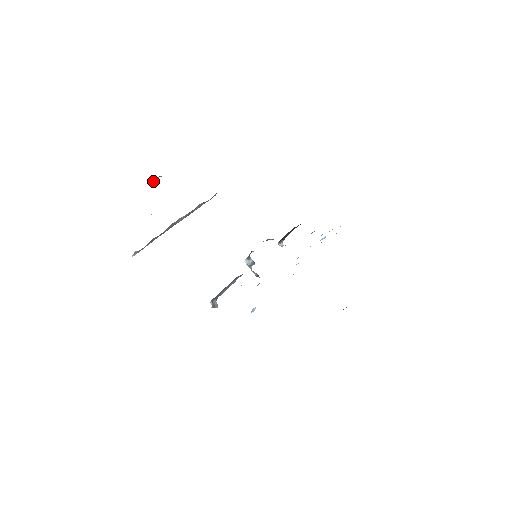
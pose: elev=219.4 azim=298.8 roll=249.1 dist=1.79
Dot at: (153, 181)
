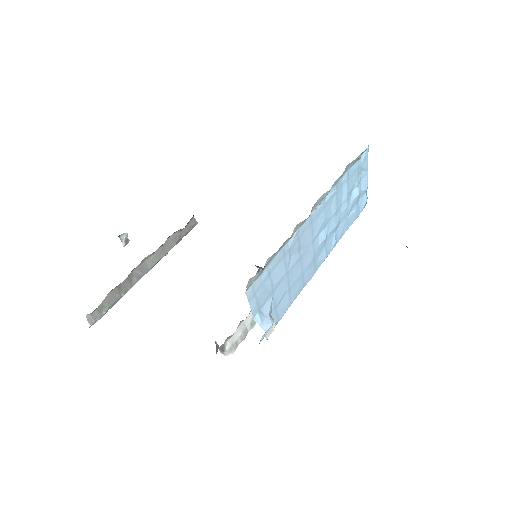
Dot at: (124, 245)
